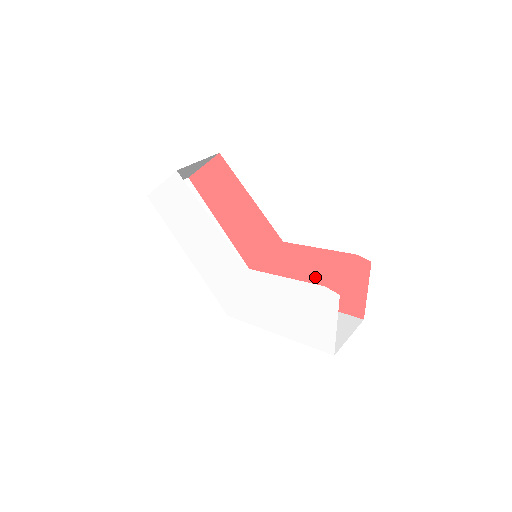
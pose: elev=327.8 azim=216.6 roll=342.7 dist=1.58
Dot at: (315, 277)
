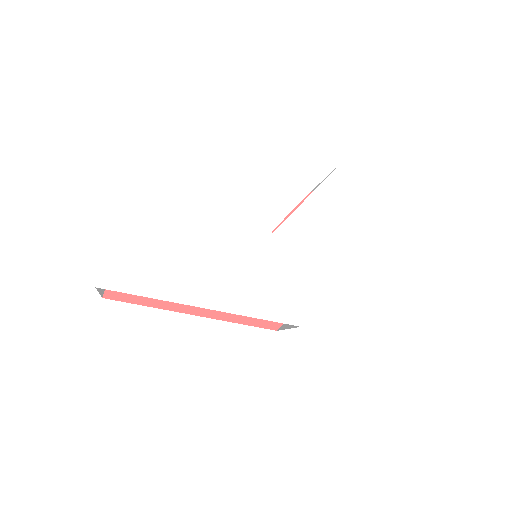
Dot at: occluded
